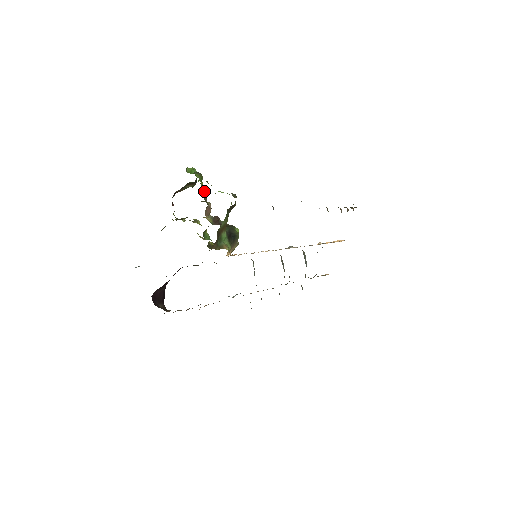
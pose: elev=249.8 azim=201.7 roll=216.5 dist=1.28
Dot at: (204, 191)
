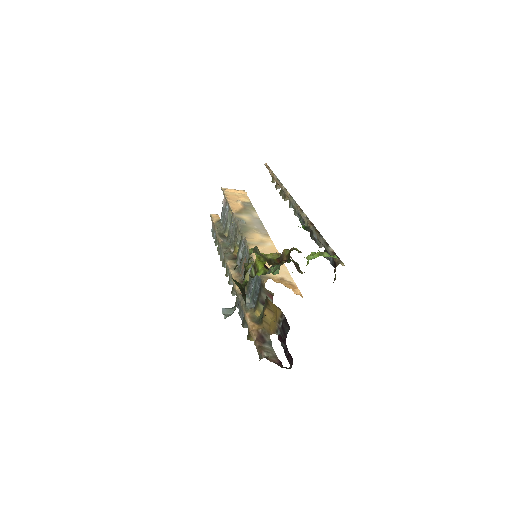
Dot at: occluded
